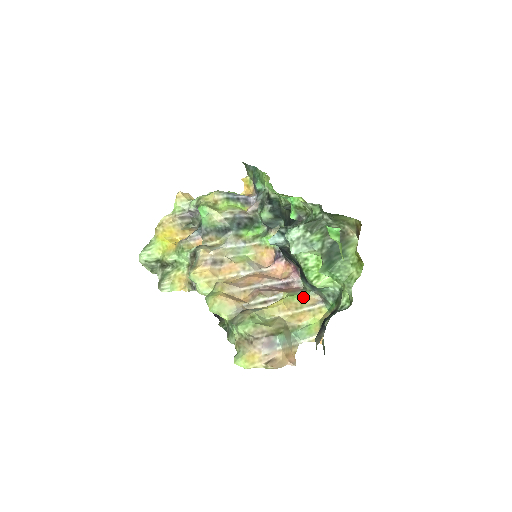
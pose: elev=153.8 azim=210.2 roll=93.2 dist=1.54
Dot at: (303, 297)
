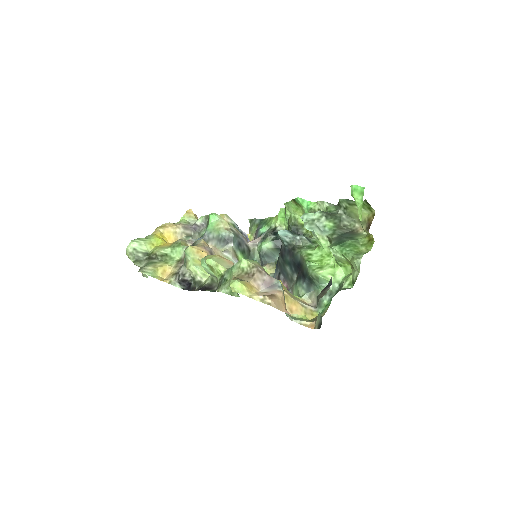
Dot at: (297, 296)
